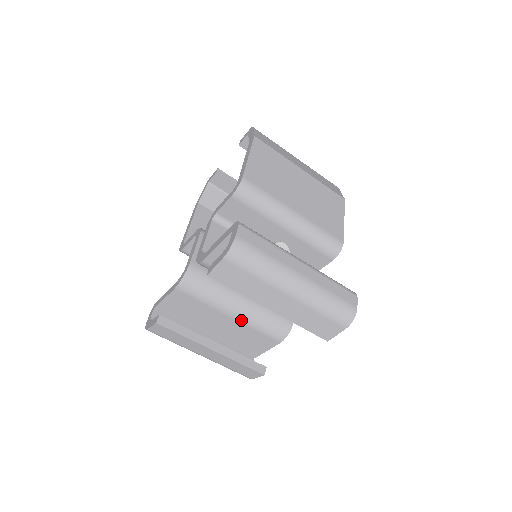
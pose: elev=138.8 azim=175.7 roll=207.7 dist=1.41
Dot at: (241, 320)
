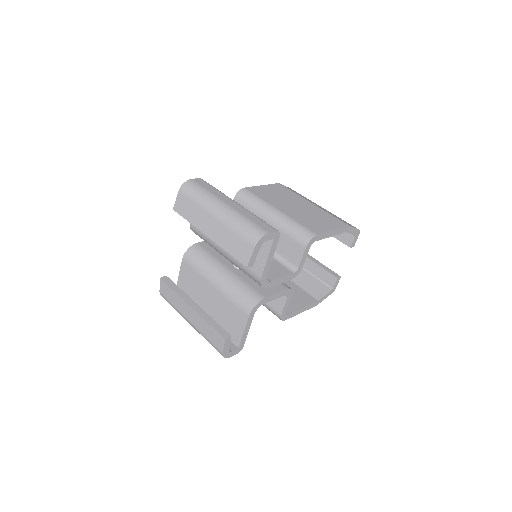
Dot at: (220, 289)
